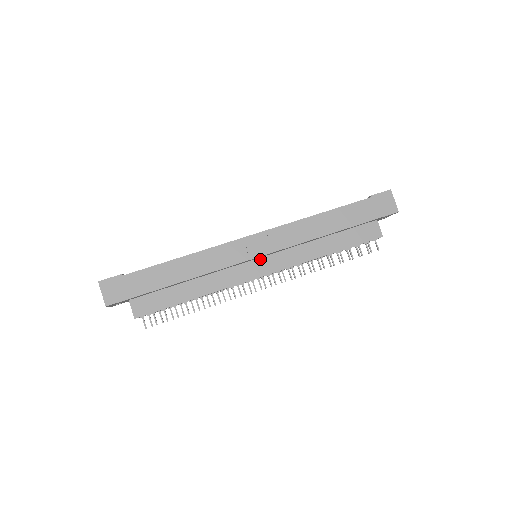
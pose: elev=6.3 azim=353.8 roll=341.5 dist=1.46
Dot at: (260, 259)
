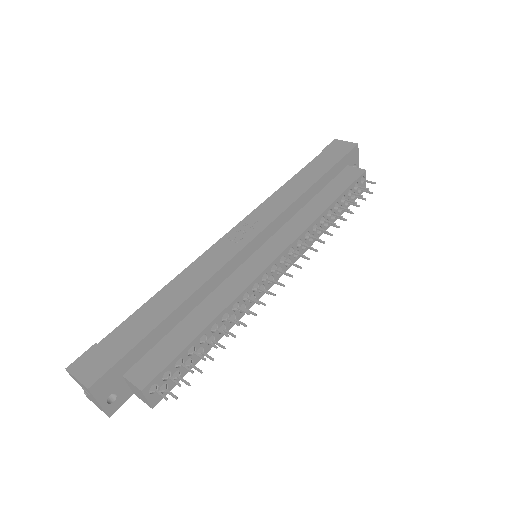
Dot at: (260, 249)
